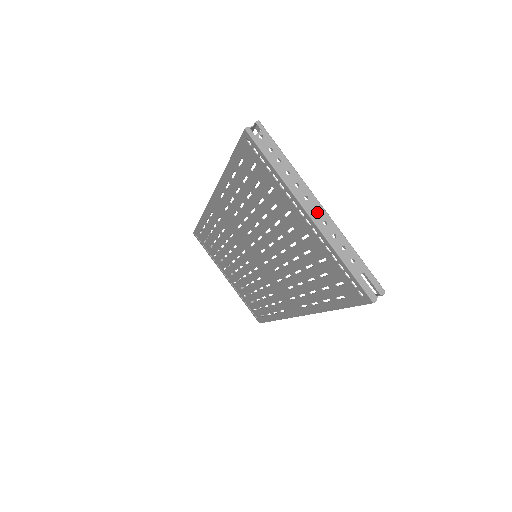
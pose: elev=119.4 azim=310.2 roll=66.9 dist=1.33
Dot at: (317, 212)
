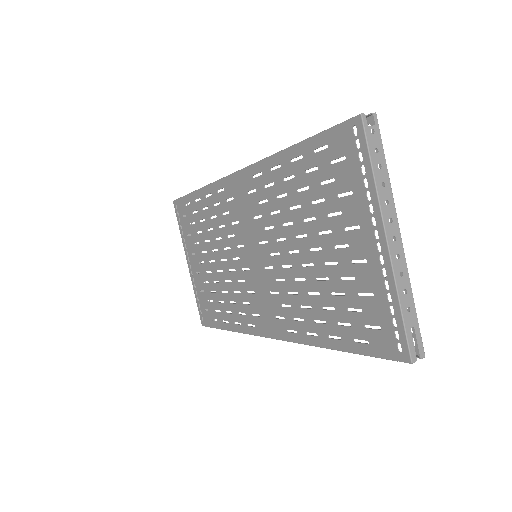
Dot at: (395, 241)
